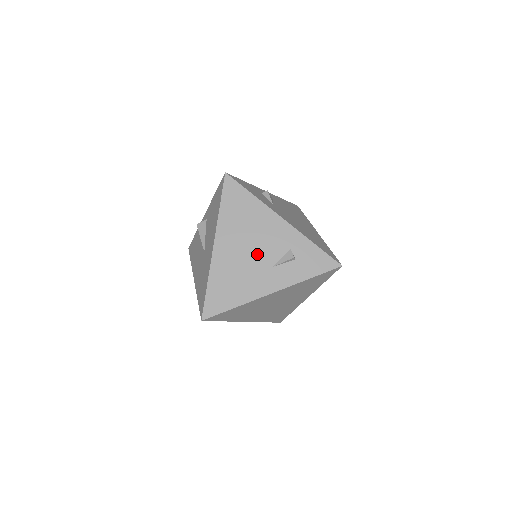
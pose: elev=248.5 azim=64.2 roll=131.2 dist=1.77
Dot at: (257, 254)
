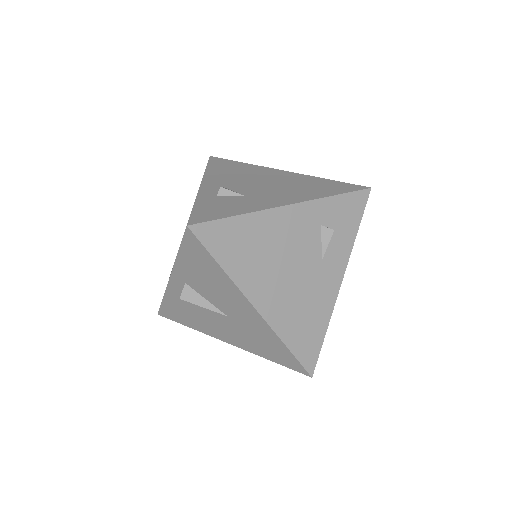
Dot at: (299, 266)
